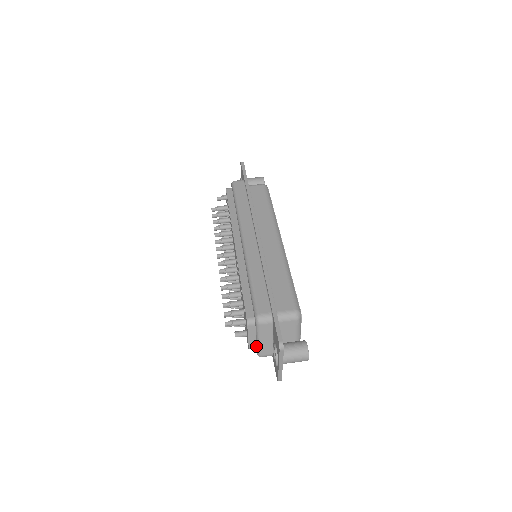
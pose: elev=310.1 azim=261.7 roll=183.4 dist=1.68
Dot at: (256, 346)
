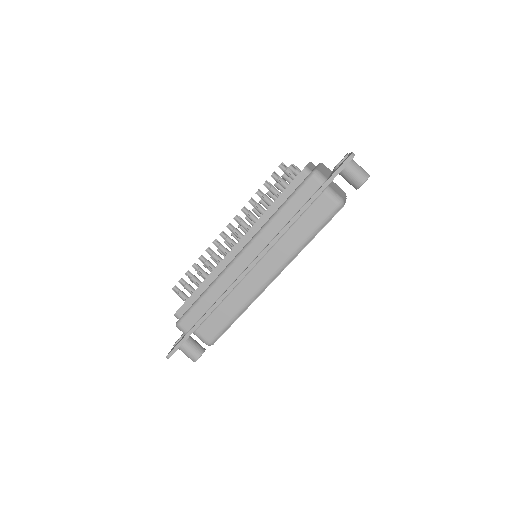
Dot at: occluded
